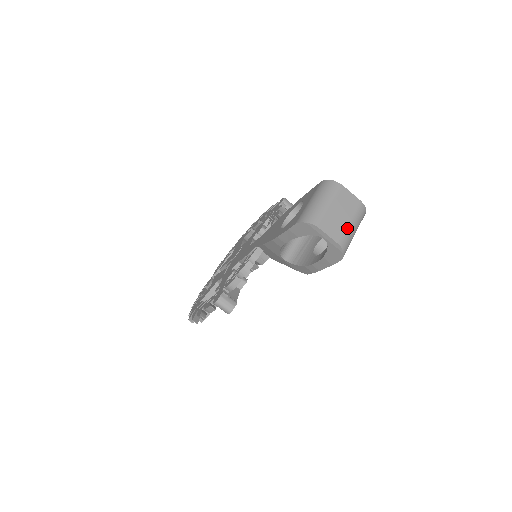
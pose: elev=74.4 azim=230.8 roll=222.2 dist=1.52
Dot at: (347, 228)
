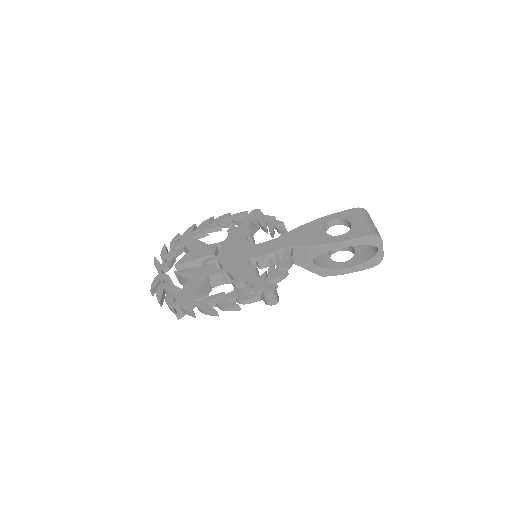
Dot at: occluded
